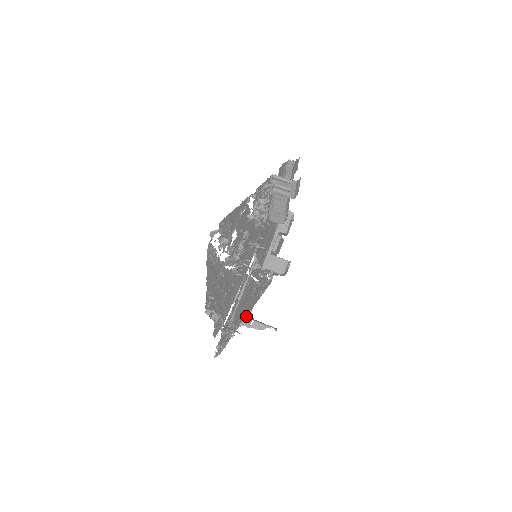
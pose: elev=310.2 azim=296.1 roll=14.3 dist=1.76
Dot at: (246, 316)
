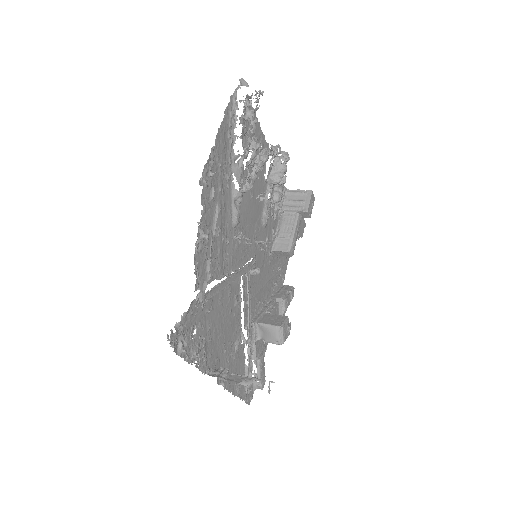
Dot at: (219, 367)
